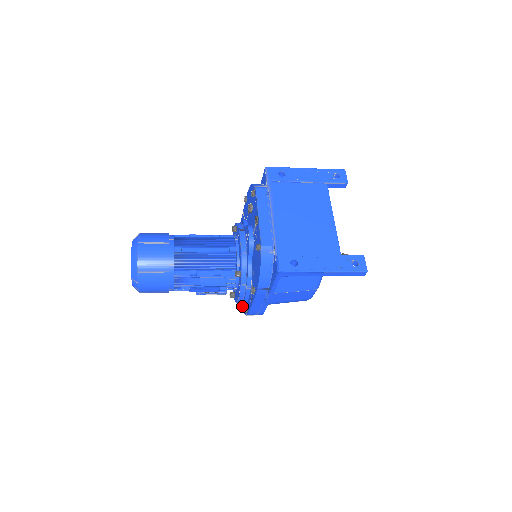
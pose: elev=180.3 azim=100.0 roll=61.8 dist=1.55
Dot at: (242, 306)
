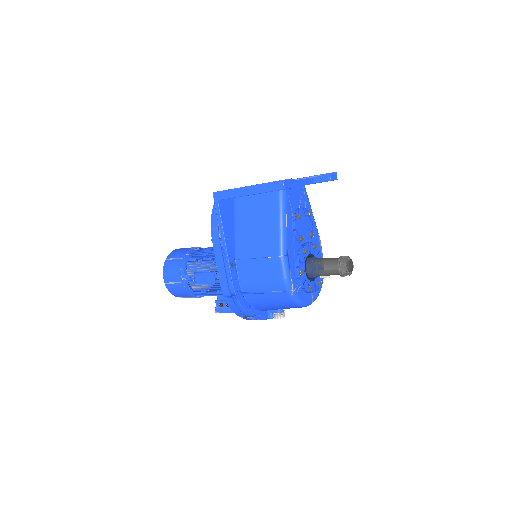
Dot at: occluded
